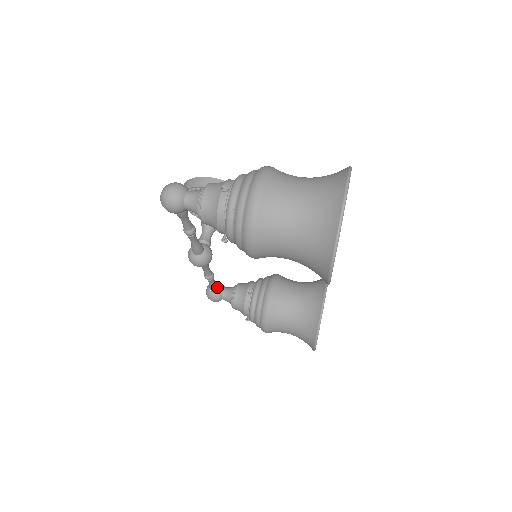
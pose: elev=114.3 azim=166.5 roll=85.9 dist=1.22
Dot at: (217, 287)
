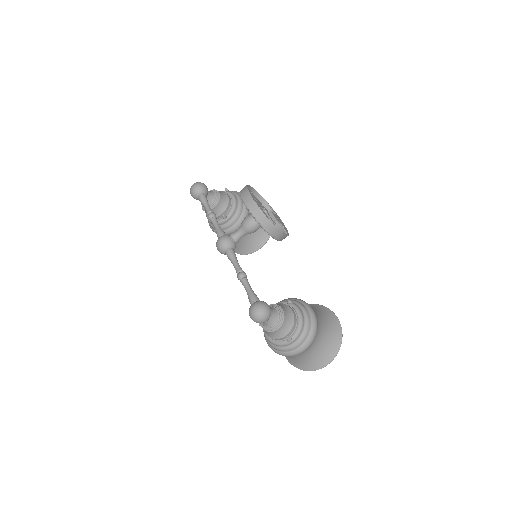
Dot at: occluded
